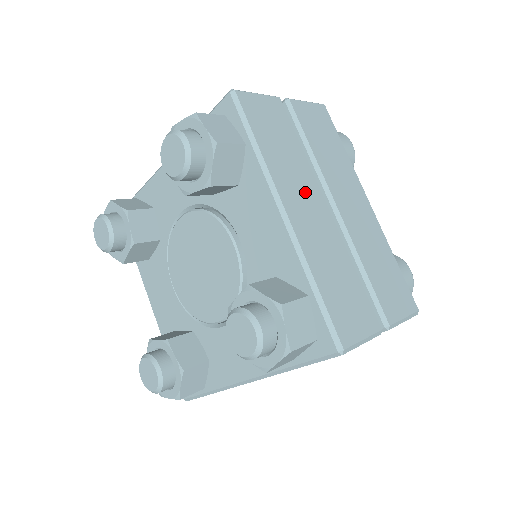
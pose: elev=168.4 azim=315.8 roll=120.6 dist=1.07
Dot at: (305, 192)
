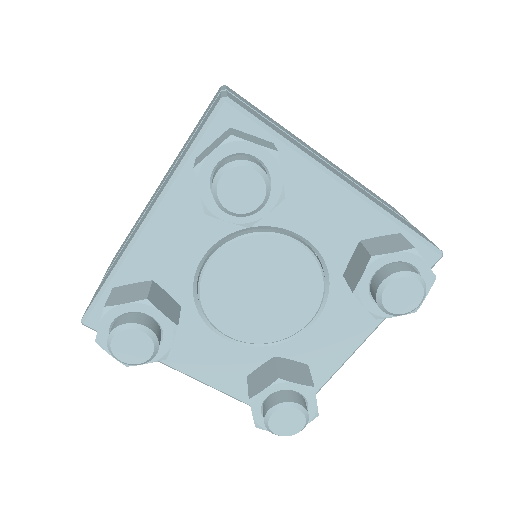
Dot at: (320, 160)
